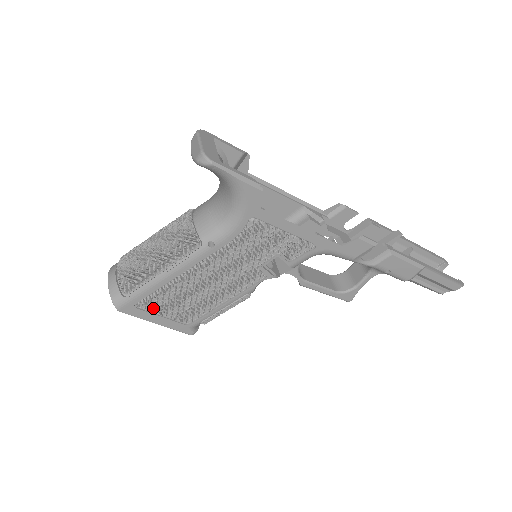
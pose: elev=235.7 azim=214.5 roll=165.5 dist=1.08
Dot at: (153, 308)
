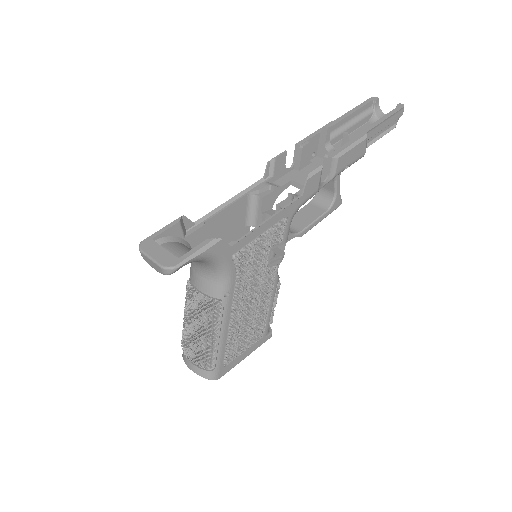
Dot at: (235, 356)
